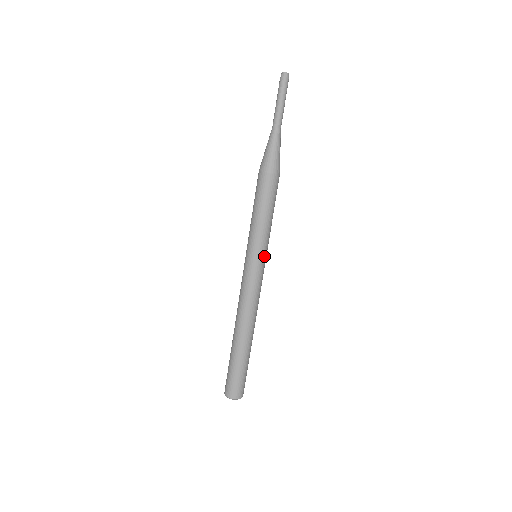
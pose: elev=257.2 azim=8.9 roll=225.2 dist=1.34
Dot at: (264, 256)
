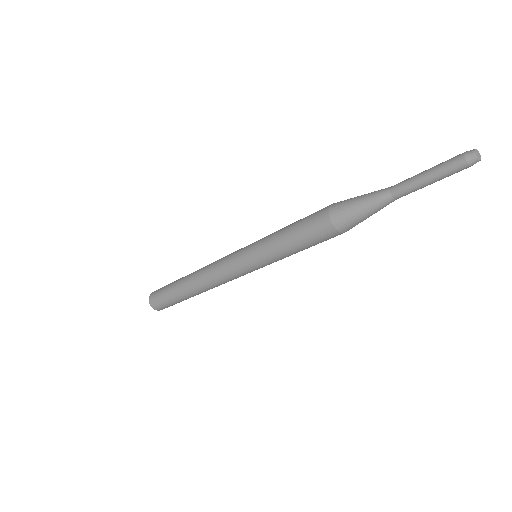
Dot at: (260, 267)
